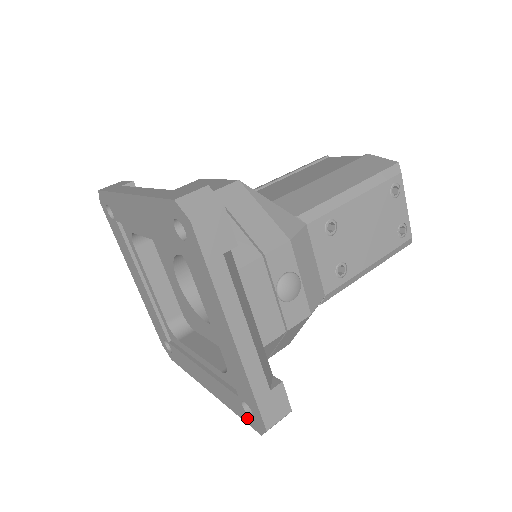
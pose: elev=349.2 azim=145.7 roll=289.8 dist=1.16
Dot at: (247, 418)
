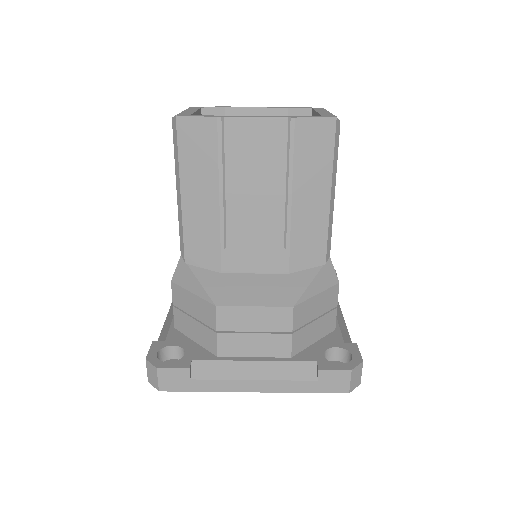
Dot at: occluded
